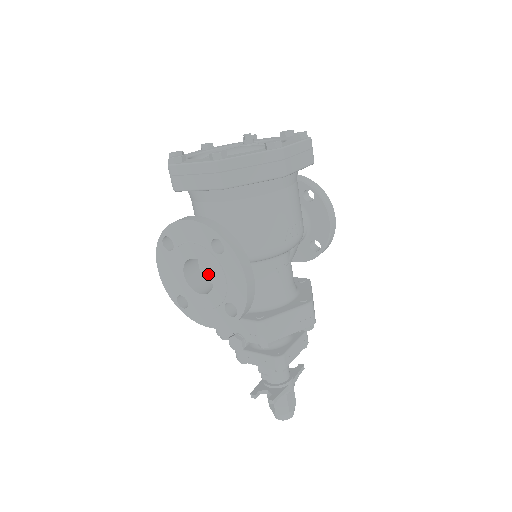
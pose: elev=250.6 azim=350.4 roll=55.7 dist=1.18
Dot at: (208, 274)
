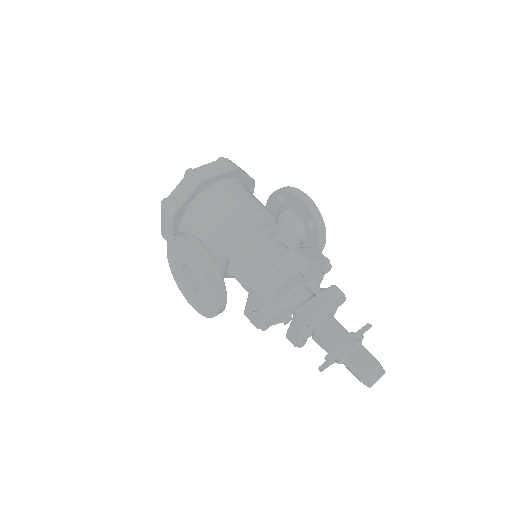
Dot at: occluded
